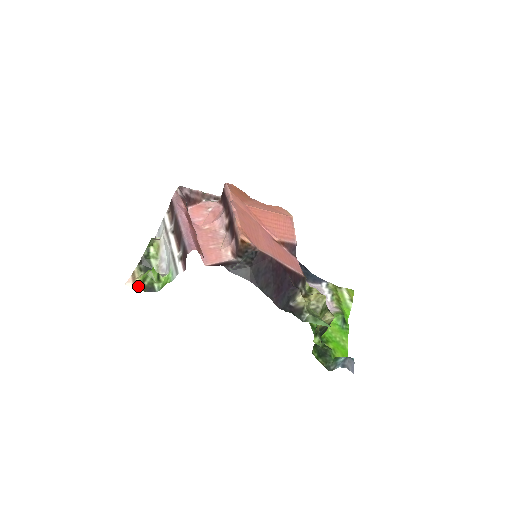
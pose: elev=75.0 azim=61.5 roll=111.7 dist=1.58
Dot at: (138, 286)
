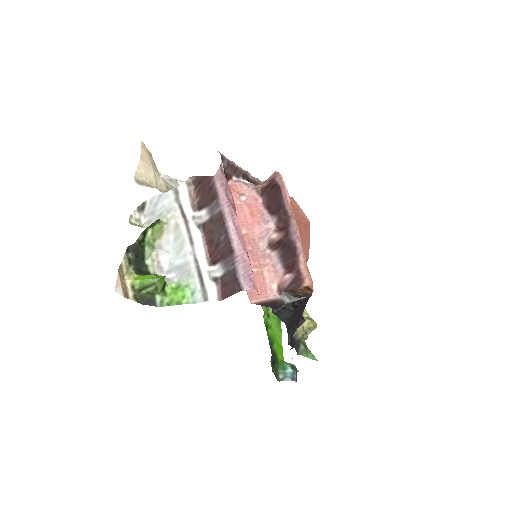
Dot at: (130, 293)
